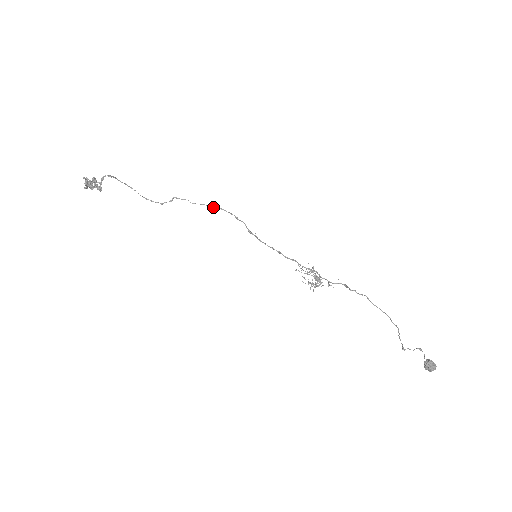
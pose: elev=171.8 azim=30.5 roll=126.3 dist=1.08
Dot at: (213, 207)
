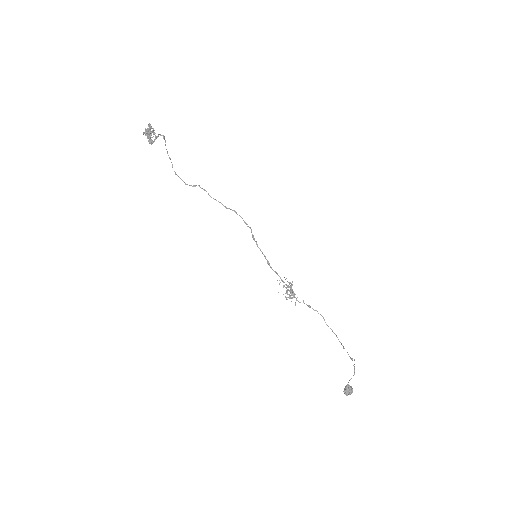
Dot at: occluded
